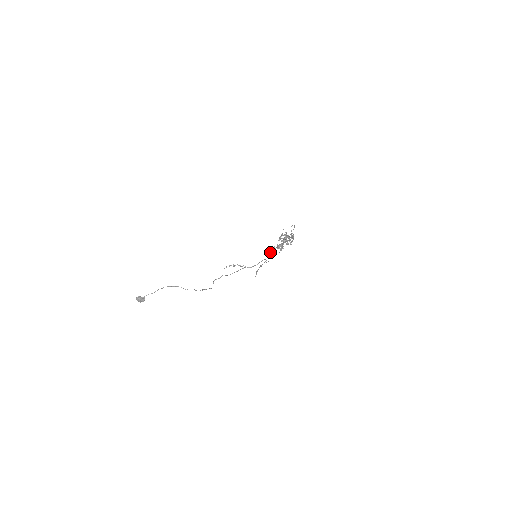
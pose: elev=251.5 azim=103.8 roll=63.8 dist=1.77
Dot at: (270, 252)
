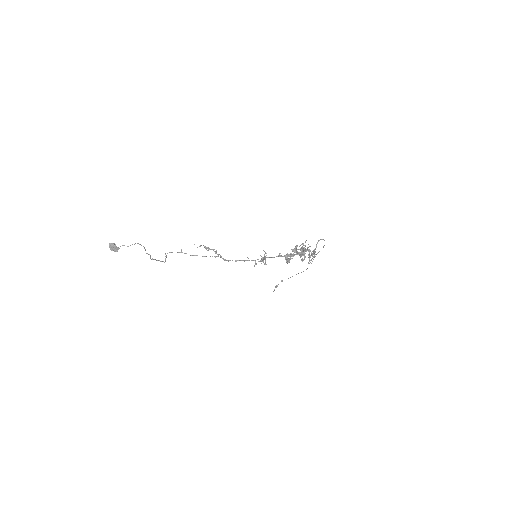
Dot at: occluded
